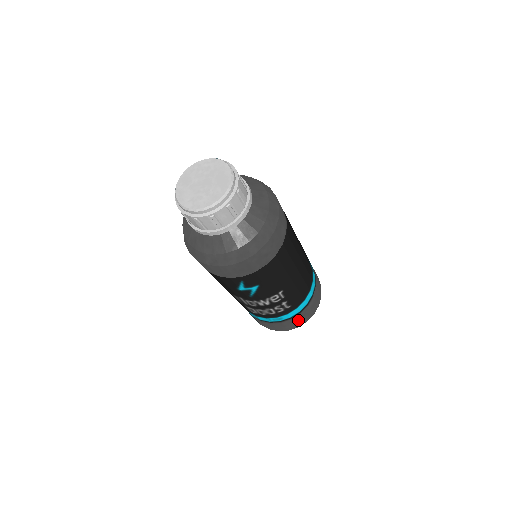
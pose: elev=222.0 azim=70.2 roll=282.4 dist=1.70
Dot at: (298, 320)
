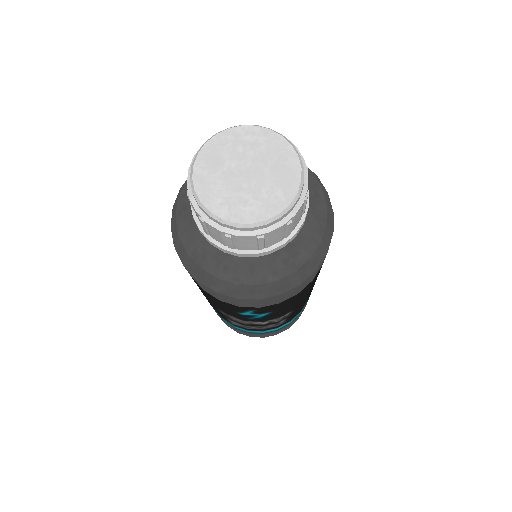
Dot at: (282, 329)
